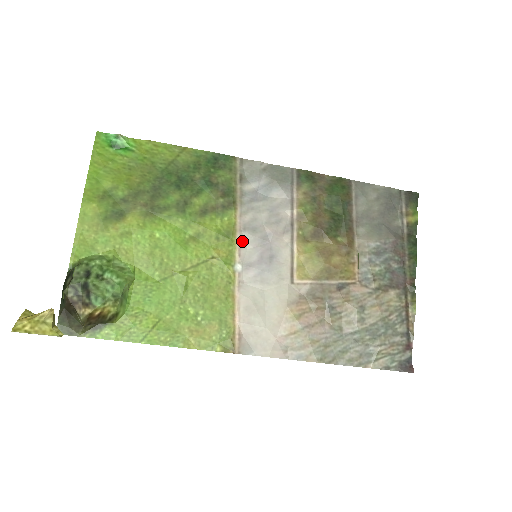
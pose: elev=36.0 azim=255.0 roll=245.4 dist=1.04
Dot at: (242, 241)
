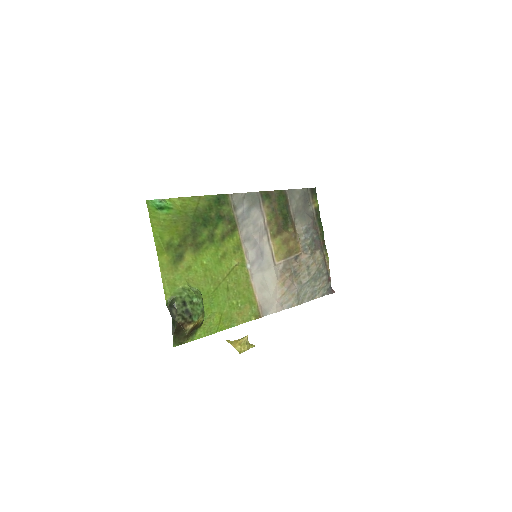
Dot at: (245, 249)
